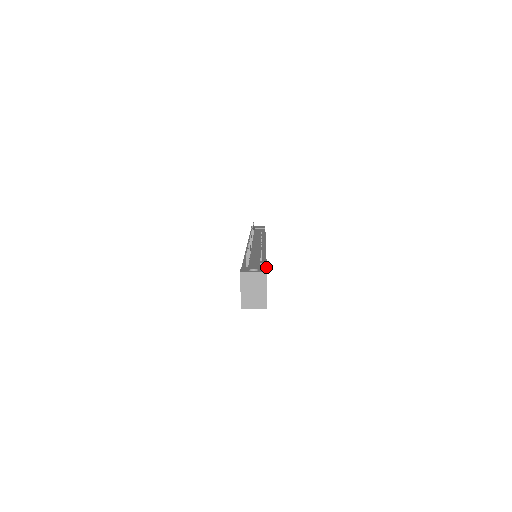
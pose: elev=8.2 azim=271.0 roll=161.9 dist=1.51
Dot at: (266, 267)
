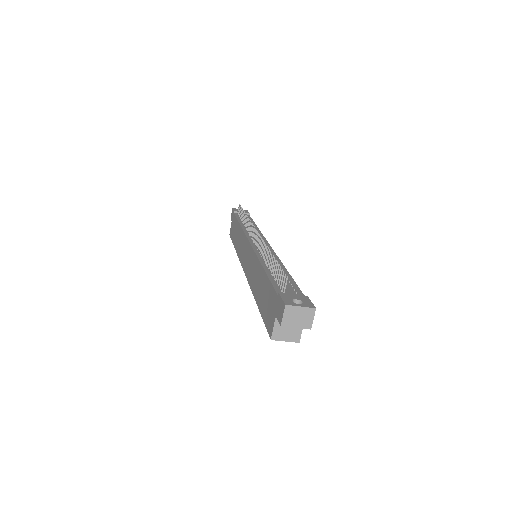
Dot at: (308, 297)
